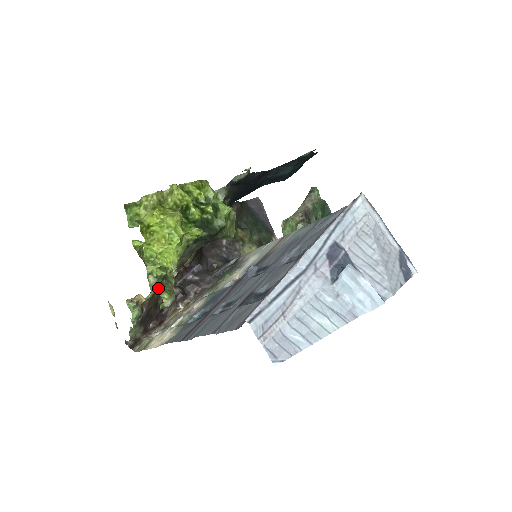
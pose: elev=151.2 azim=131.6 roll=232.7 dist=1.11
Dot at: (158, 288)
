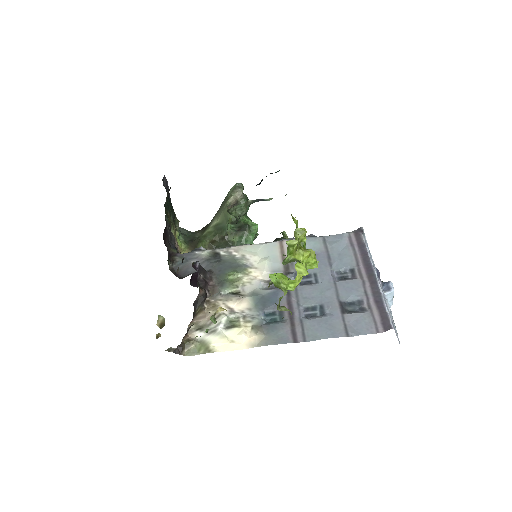
Dot at: (279, 306)
